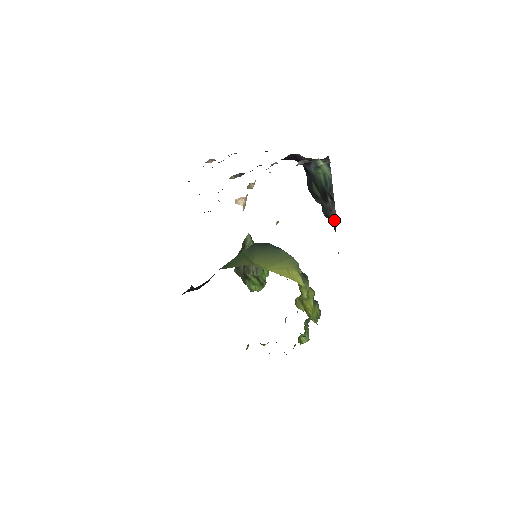
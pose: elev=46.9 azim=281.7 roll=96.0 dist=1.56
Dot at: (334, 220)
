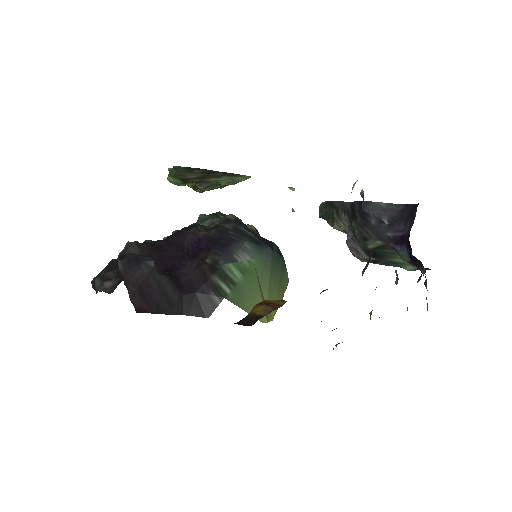
Dot at: (338, 229)
